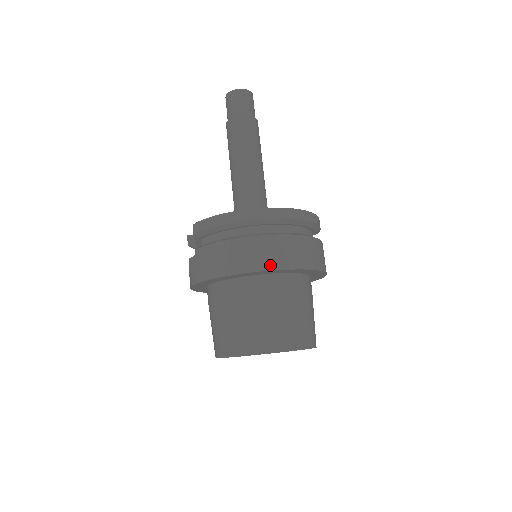
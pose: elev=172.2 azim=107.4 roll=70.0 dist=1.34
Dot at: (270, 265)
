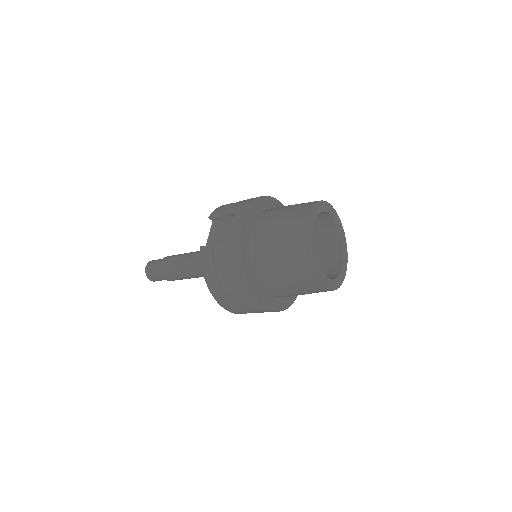
Dot at: occluded
